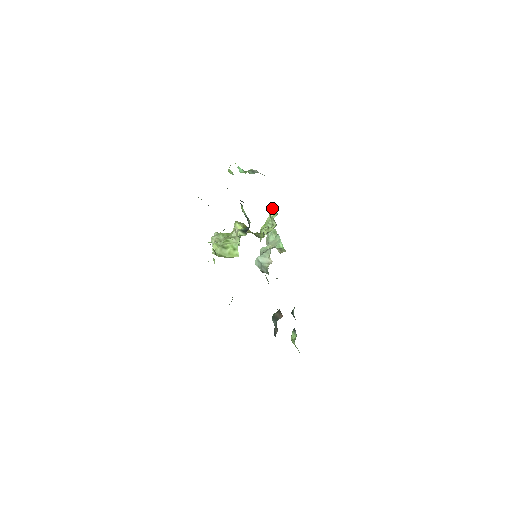
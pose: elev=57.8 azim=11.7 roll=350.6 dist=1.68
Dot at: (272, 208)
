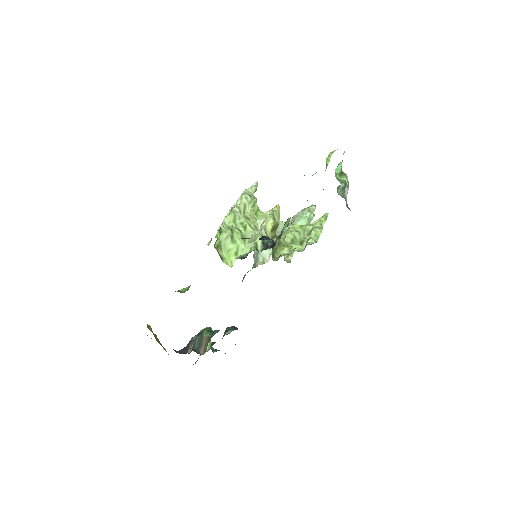
Dot at: (324, 219)
